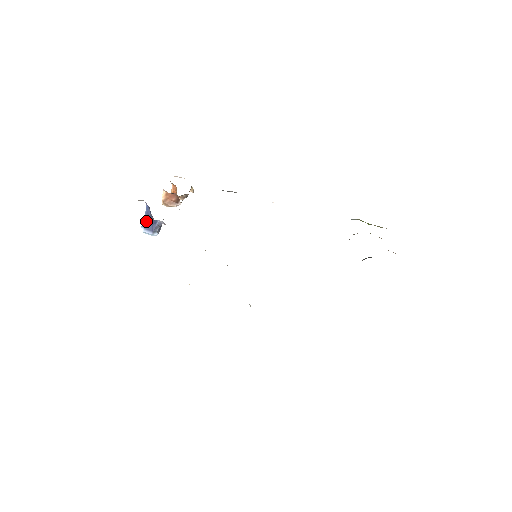
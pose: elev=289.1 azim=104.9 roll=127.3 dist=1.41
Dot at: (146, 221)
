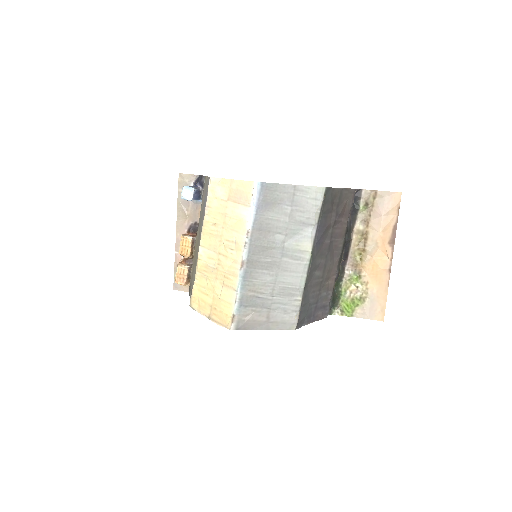
Dot at: occluded
